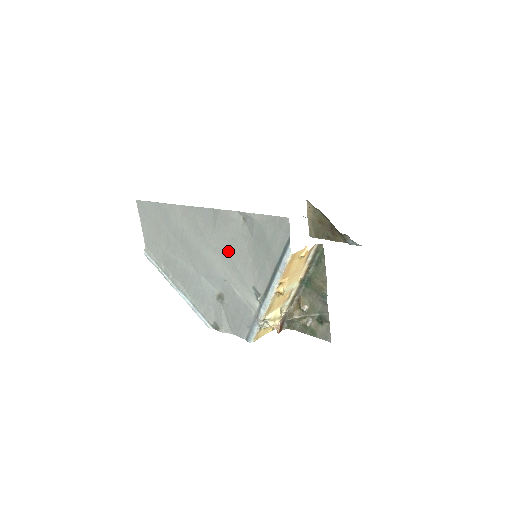
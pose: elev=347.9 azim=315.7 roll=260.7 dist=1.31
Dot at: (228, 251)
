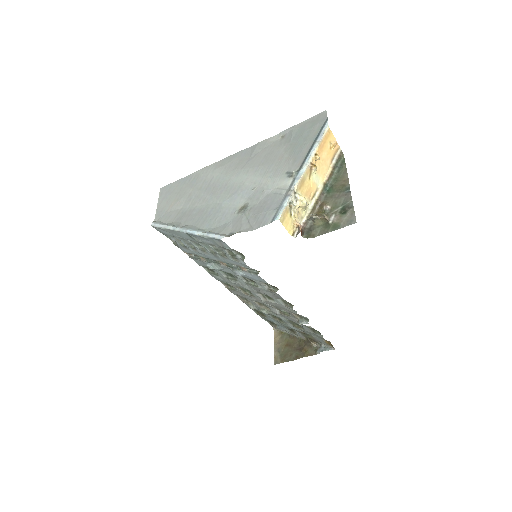
Dot at: (262, 163)
